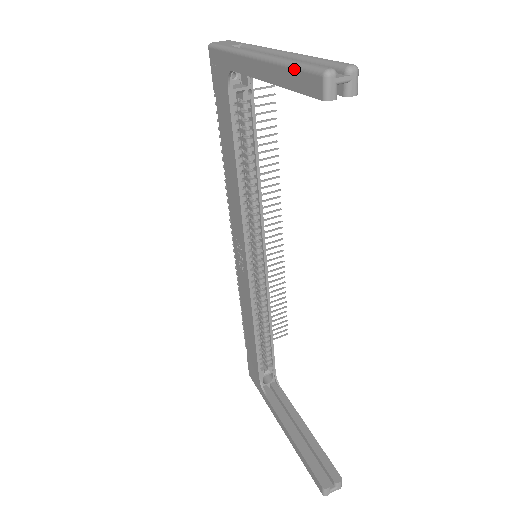
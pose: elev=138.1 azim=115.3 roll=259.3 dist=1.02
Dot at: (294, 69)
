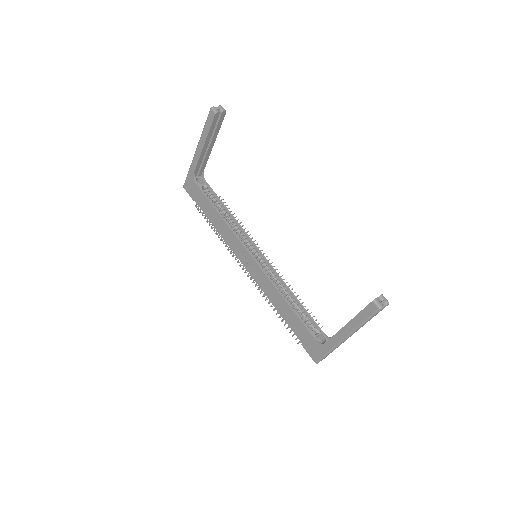
Dot at: (205, 124)
